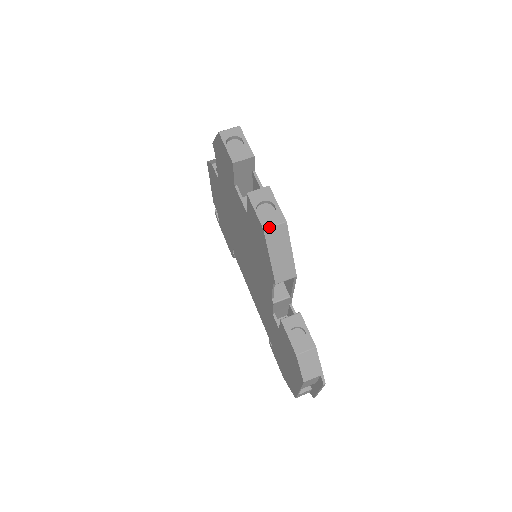
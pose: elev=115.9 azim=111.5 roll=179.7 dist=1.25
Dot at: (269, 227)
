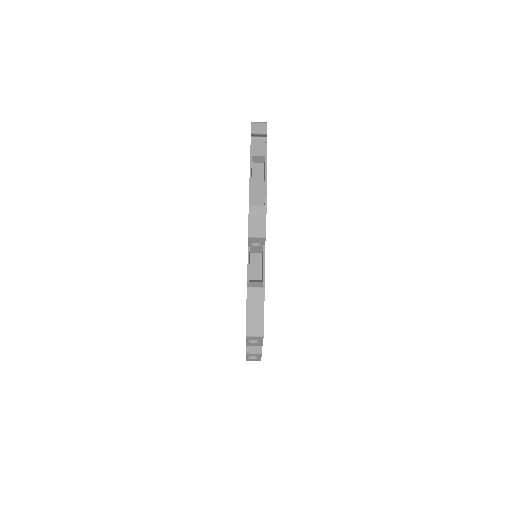
Dot at: occluded
